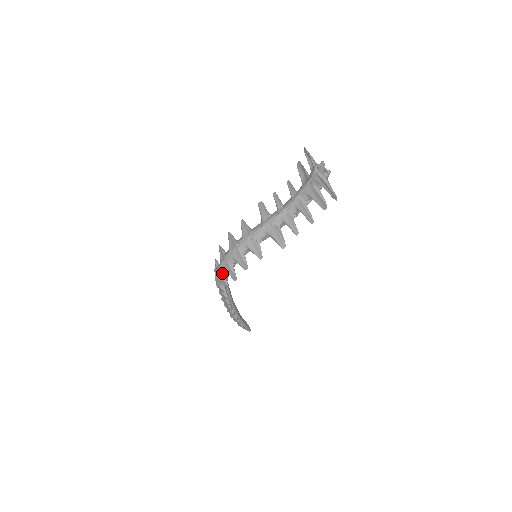
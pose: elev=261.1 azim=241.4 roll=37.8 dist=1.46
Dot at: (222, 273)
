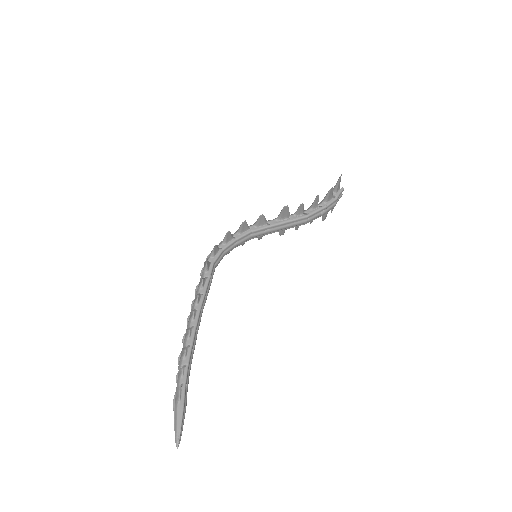
Dot at: (218, 246)
